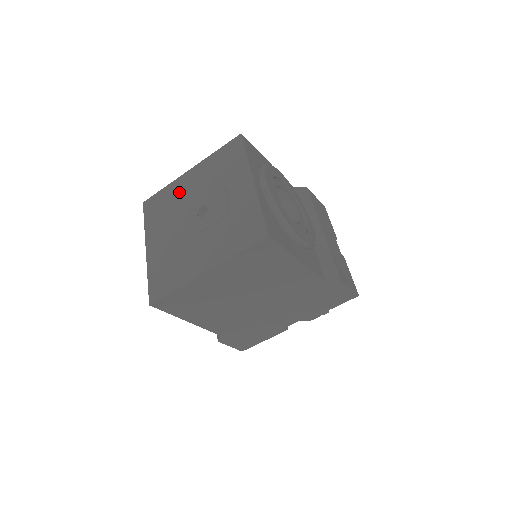
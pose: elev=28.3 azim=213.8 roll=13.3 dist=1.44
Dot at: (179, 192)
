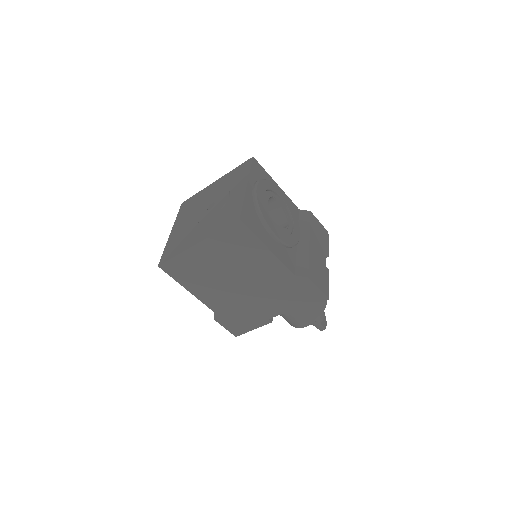
Dot at: (204, 195)
